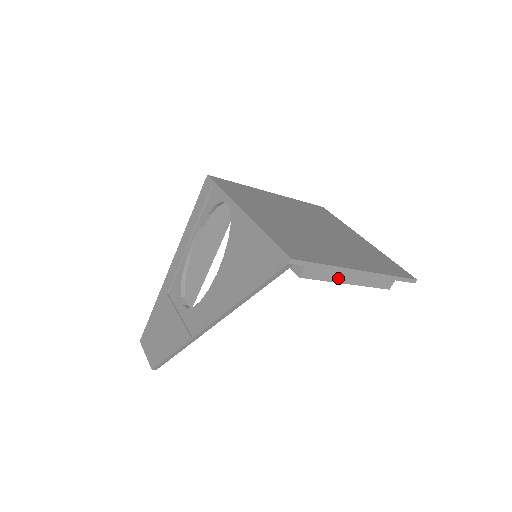
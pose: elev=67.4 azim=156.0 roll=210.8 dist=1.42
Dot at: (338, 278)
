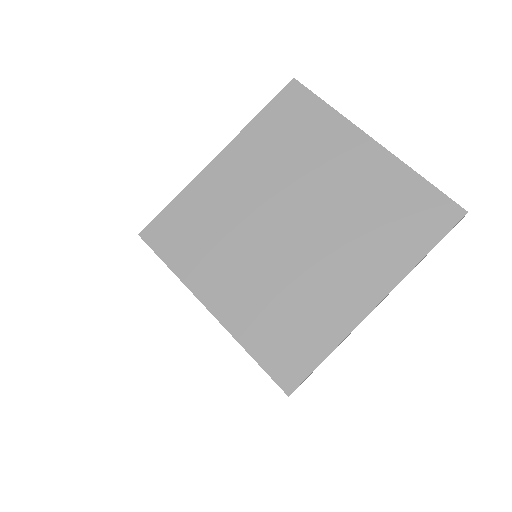
Dot at: occluded
